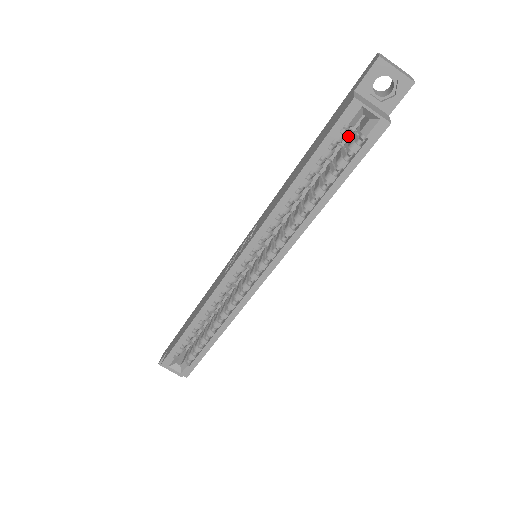
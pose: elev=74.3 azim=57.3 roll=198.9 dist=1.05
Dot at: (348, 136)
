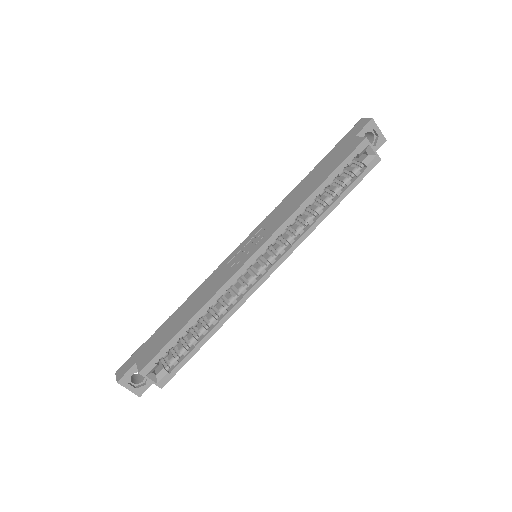
Dot at: occluded
